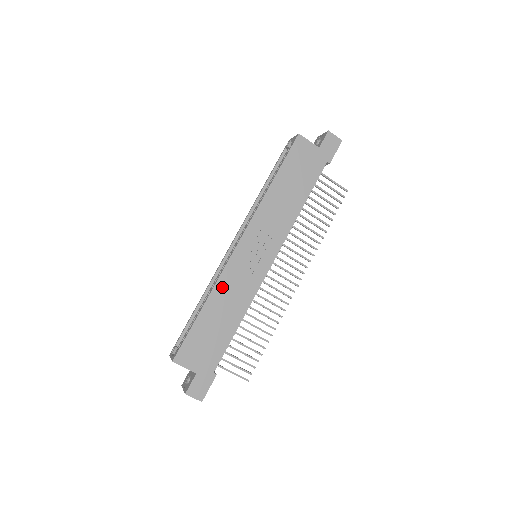
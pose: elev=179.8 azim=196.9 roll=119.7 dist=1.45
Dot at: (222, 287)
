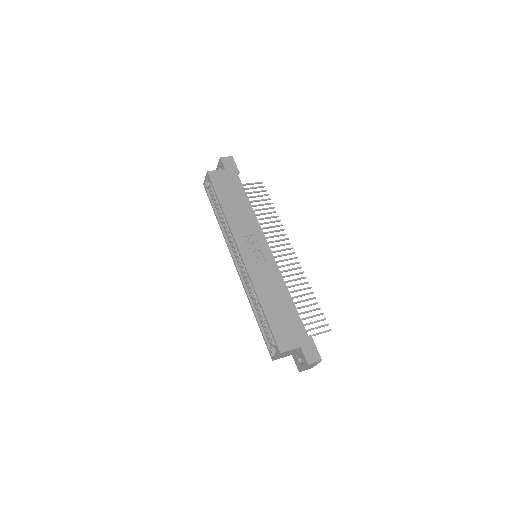
Dot at: (259, 285)
